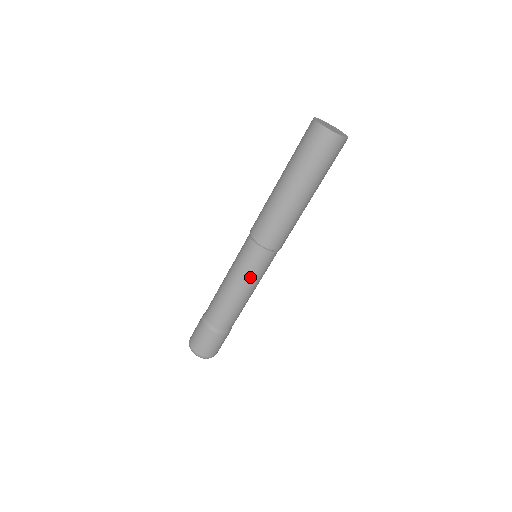
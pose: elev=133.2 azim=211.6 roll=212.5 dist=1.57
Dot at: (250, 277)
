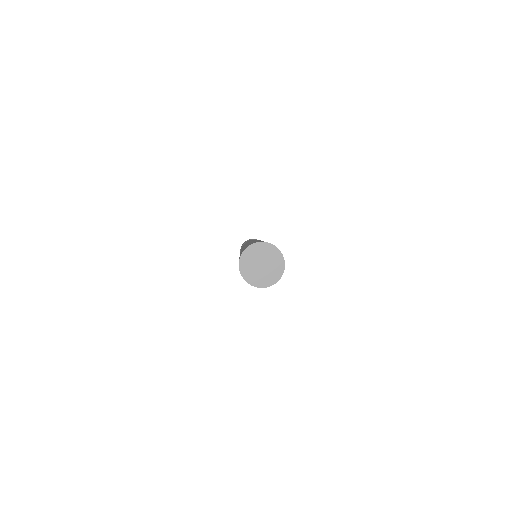
Dot at: occluded
